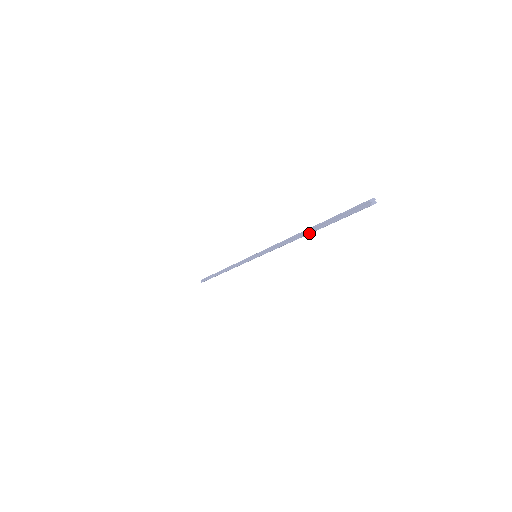
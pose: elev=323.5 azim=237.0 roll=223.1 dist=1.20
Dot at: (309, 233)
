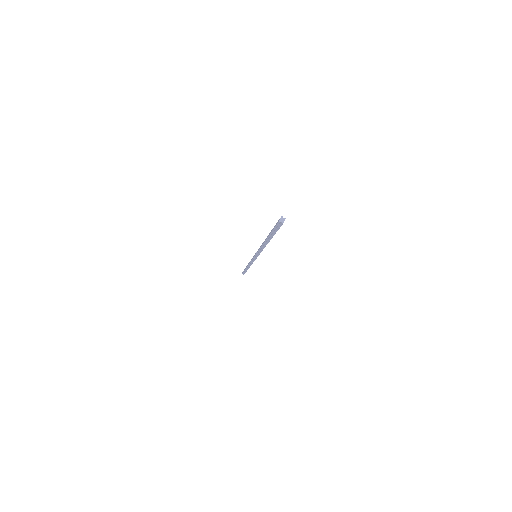
Dot at: occluded
